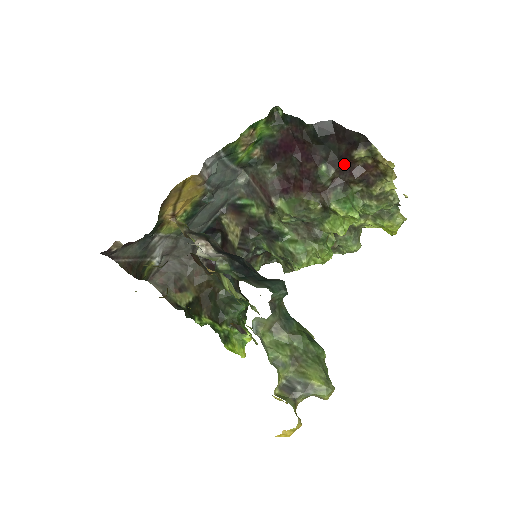
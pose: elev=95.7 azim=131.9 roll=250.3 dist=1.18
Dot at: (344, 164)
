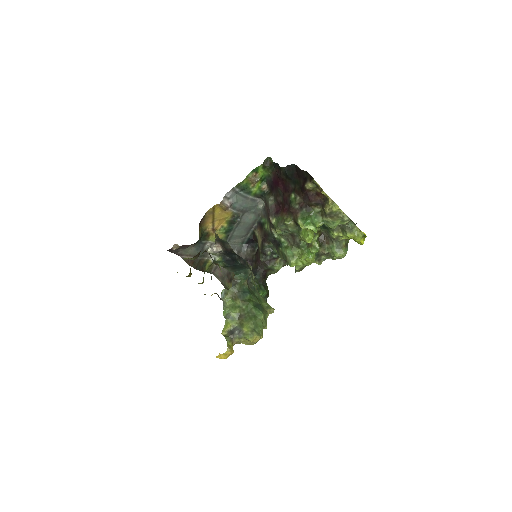
Dot at: (304, 193)
